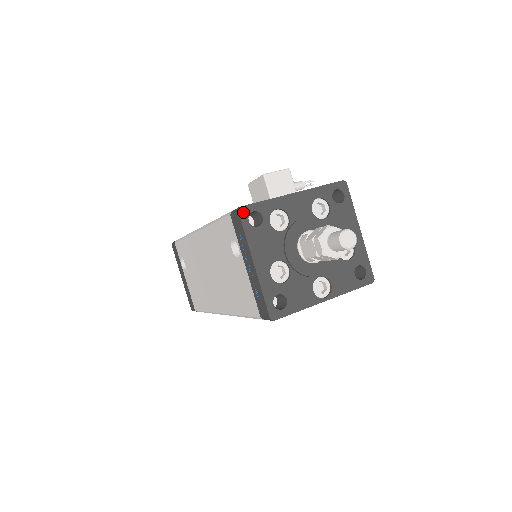
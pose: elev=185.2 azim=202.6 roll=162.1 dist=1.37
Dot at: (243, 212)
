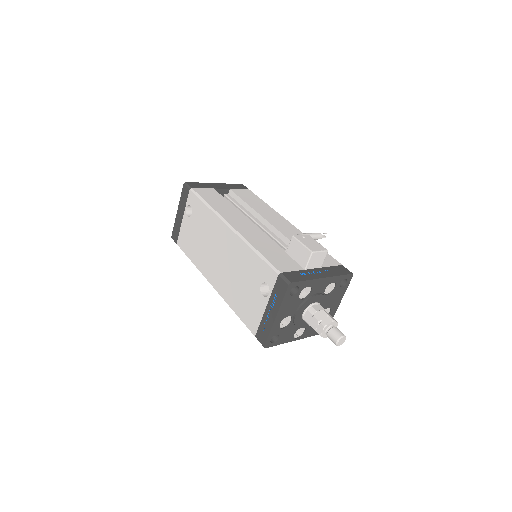
Dot at: (291, 286)
